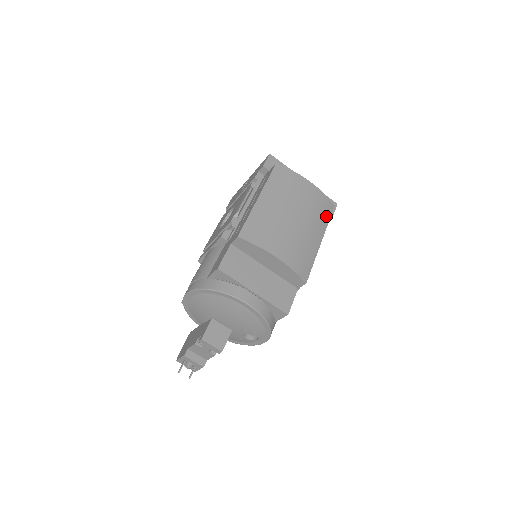
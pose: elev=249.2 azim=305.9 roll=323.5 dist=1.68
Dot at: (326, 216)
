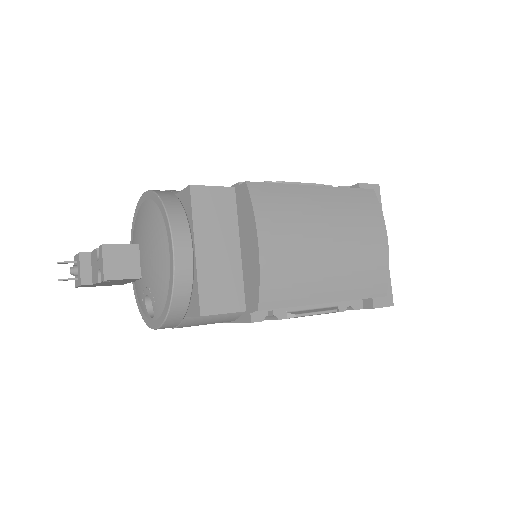
Dot at: (365, 290)
